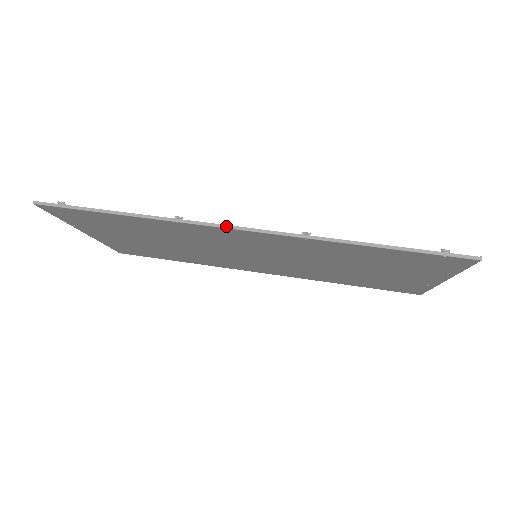
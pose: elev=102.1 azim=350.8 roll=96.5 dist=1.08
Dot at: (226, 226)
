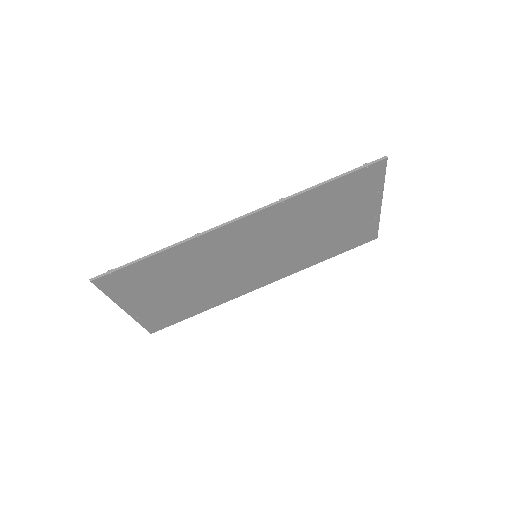
Dot at: (230, 221)
